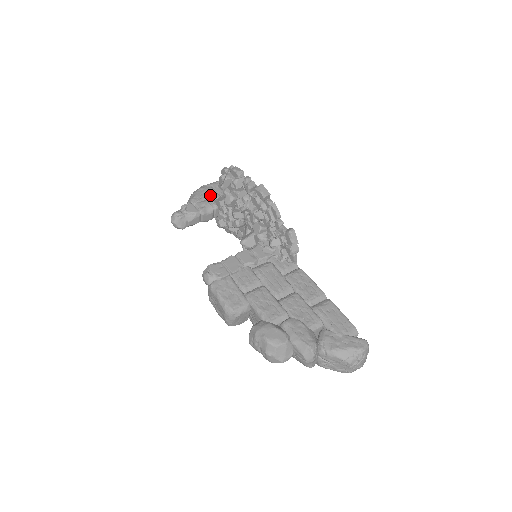
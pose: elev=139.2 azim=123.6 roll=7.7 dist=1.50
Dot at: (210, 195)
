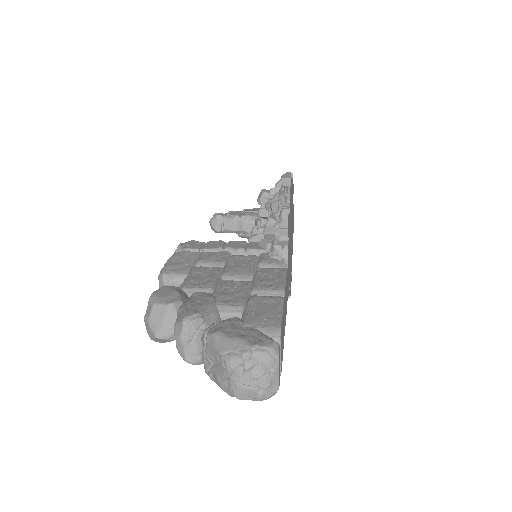
Dot at: occluded
